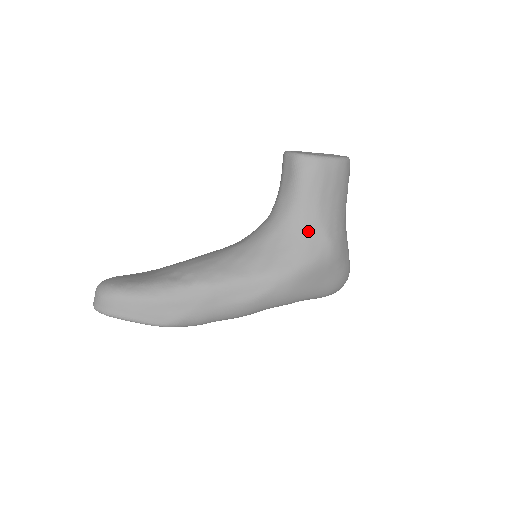
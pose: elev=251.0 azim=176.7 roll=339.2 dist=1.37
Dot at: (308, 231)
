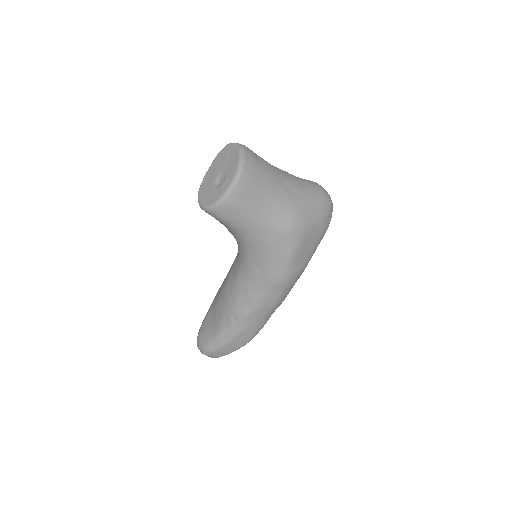
Dot at: (269, 241)
